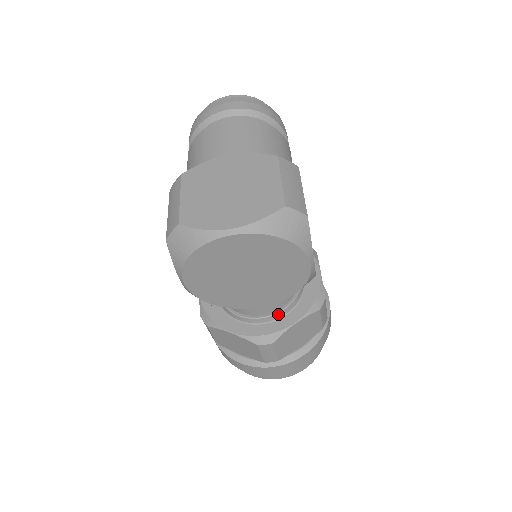
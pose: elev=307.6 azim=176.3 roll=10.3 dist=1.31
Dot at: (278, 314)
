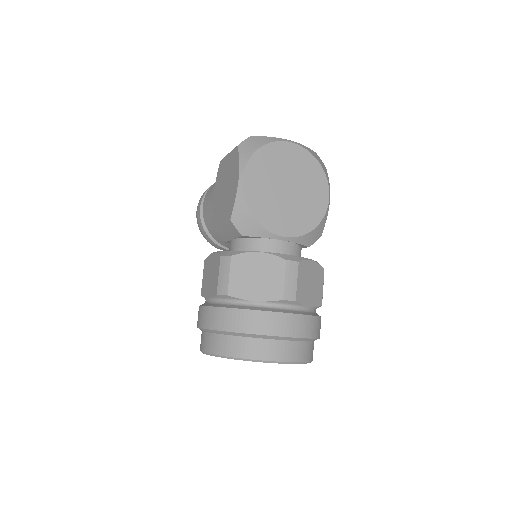
Dot at: occluded
